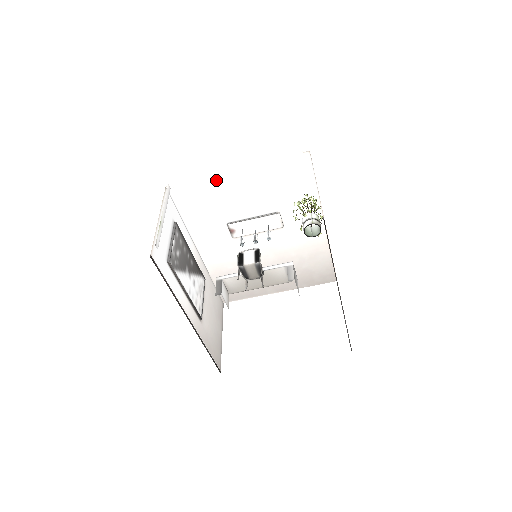
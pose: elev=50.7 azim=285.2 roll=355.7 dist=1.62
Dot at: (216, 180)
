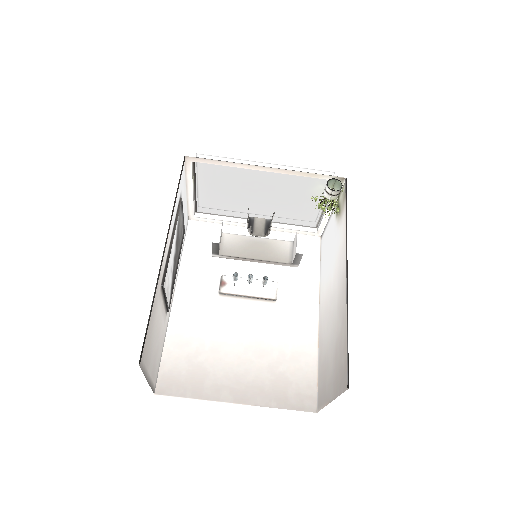
Dot at: (234, 231)
